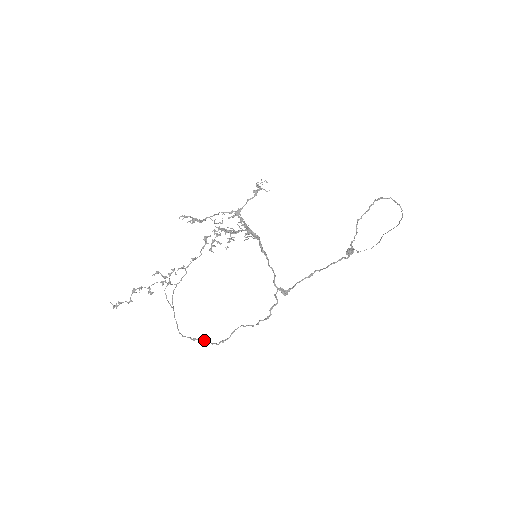
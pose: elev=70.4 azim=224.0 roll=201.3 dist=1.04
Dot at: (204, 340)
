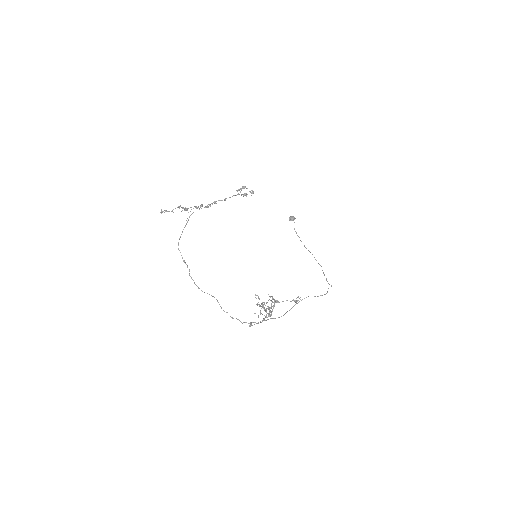
Dot at: occluded
